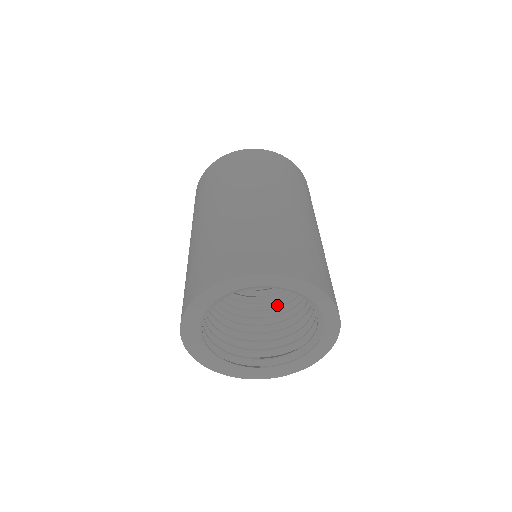
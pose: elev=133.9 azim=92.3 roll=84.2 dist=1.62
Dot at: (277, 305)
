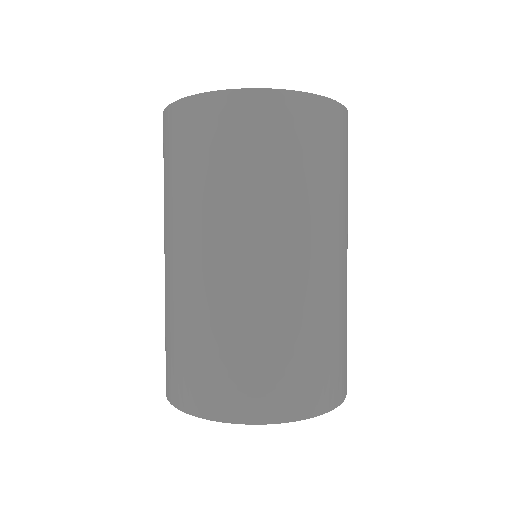
Dot at: occluded
